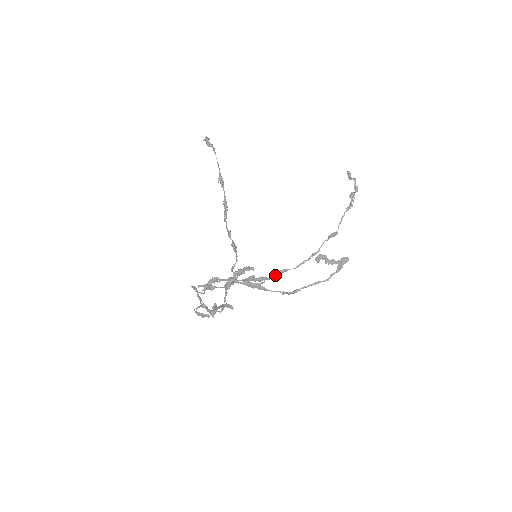
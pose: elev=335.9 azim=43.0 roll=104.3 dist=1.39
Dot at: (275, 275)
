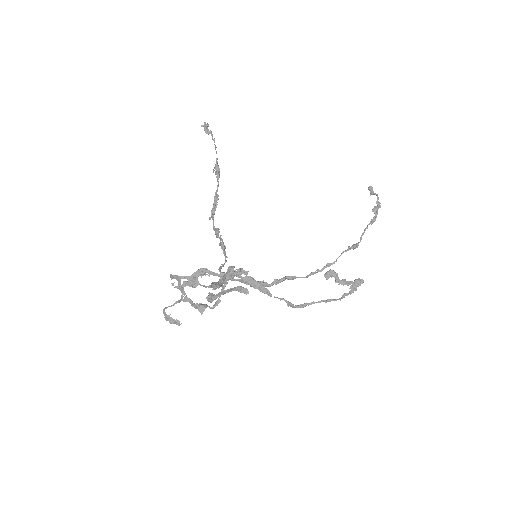
Dot at: (280, 281)
